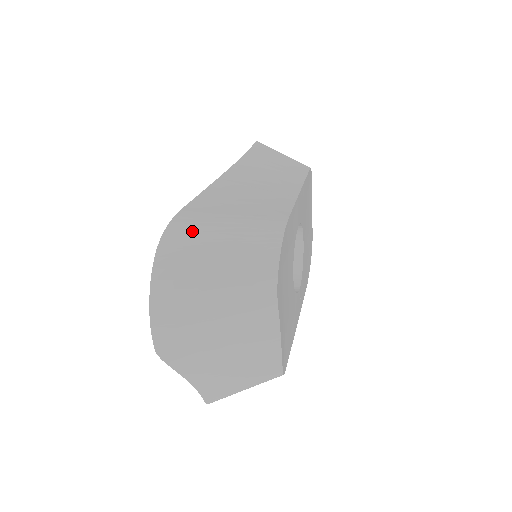
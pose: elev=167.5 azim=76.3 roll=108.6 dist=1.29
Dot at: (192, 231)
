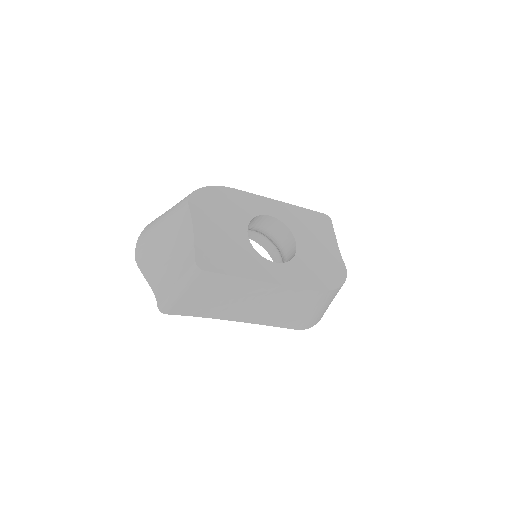
Dot at: occluded
